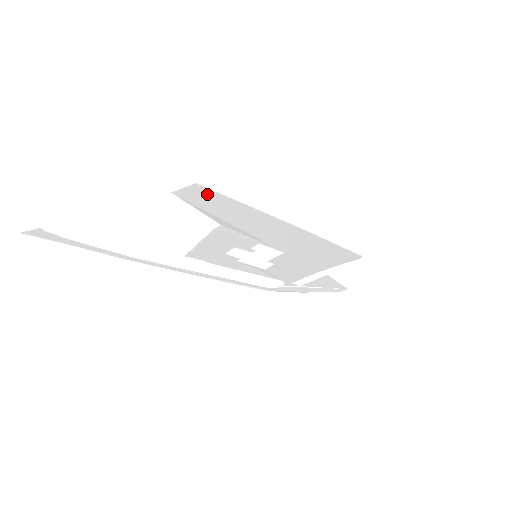
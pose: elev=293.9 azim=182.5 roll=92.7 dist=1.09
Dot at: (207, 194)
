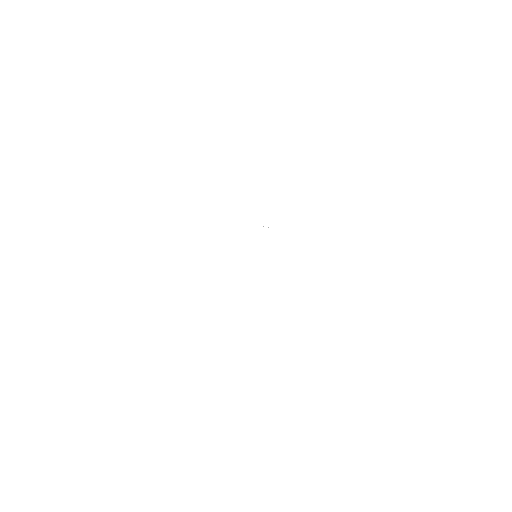
Dot at: occluded
